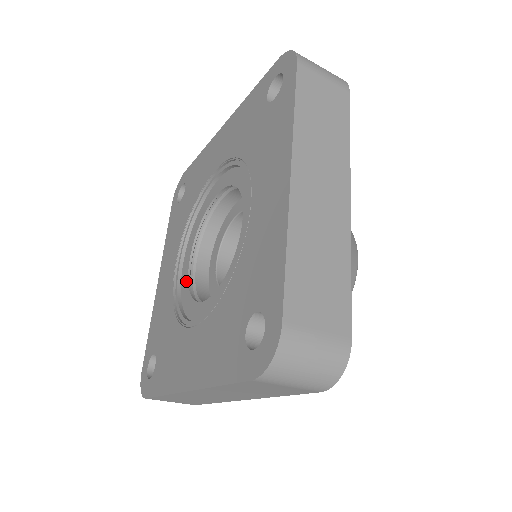
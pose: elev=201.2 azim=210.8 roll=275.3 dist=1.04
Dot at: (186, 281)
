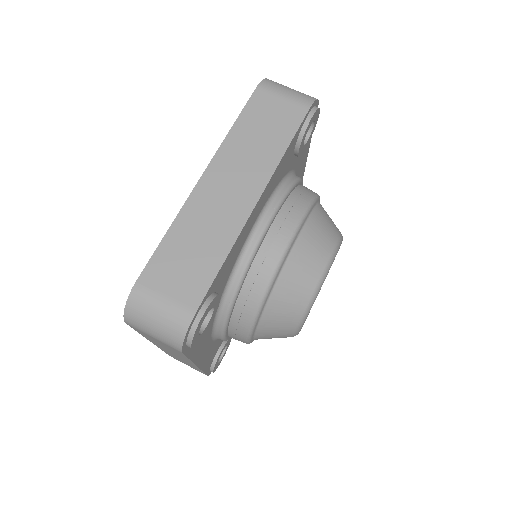
Dot at: occluded
